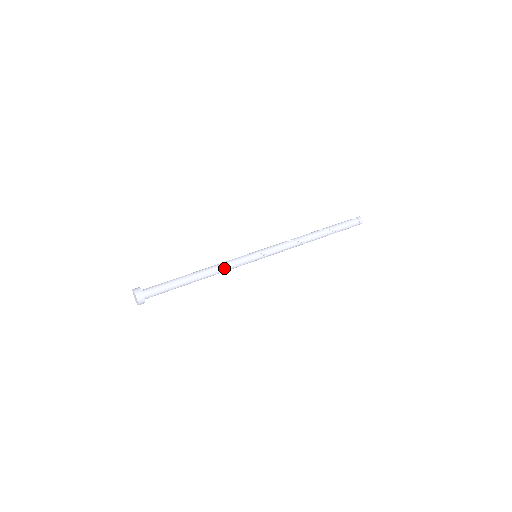
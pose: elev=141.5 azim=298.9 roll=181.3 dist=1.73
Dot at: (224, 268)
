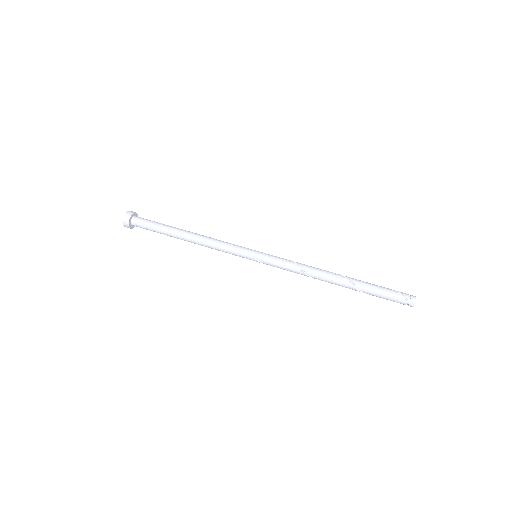
Dot at: (214, 248)
